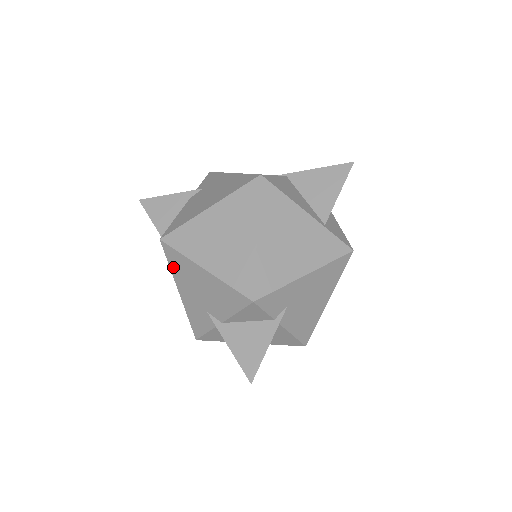
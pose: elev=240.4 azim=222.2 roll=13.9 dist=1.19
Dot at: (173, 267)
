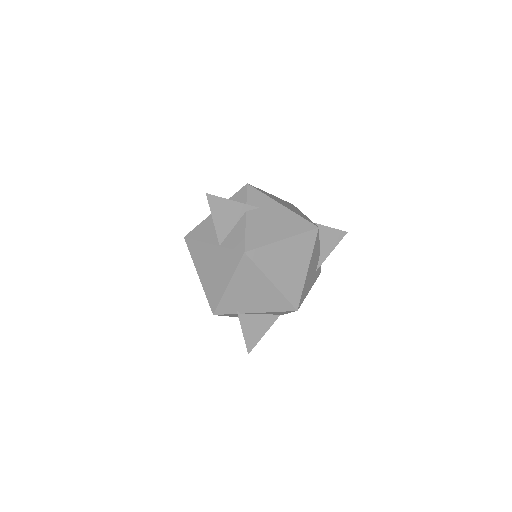
Dot at: occluded
